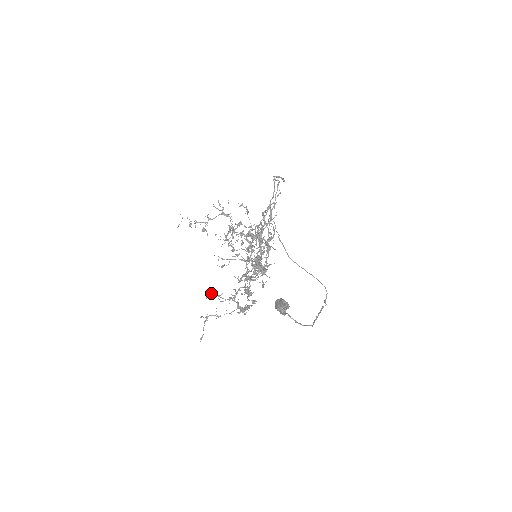
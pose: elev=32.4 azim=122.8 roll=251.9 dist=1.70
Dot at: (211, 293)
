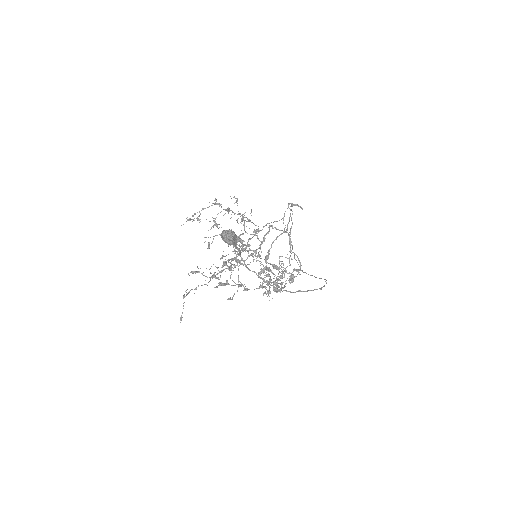
Dot at: occluded
